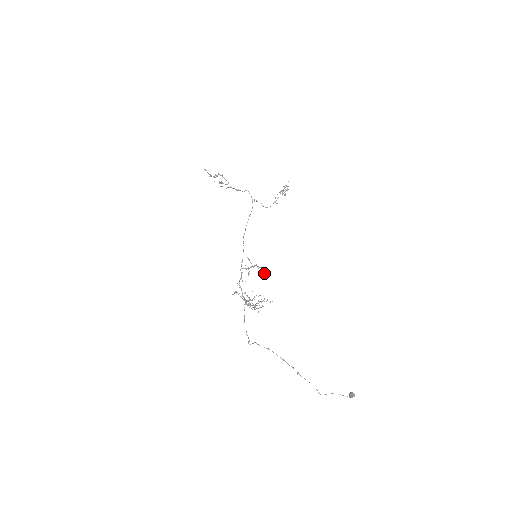
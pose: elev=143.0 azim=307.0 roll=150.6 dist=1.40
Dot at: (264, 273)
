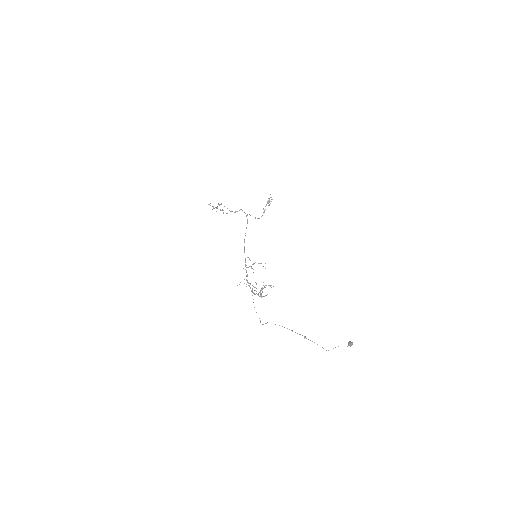
Dot at: occluded
